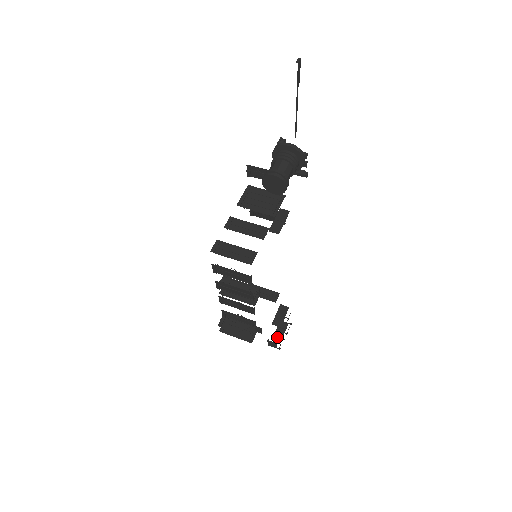
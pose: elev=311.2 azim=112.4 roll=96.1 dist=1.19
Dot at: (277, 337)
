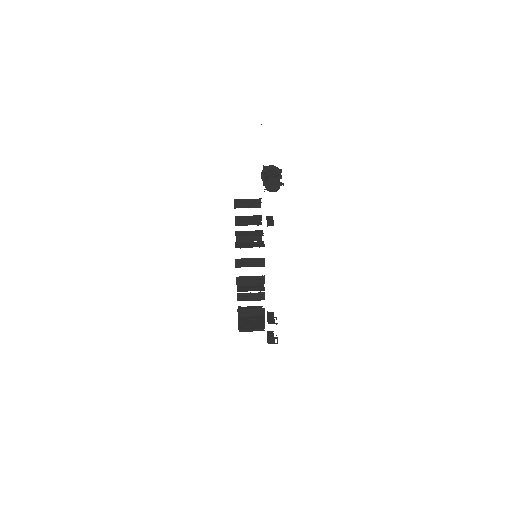
Dot at: occluded
